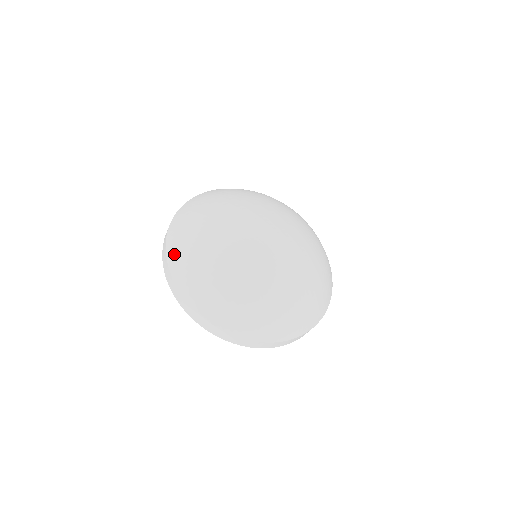
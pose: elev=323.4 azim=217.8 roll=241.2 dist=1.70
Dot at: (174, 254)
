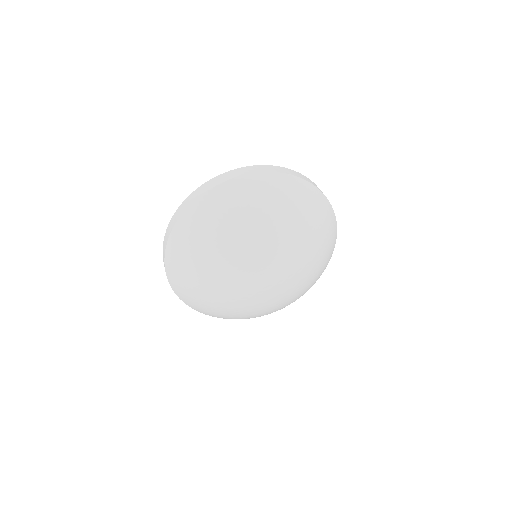
Dot at: (173, 250)
